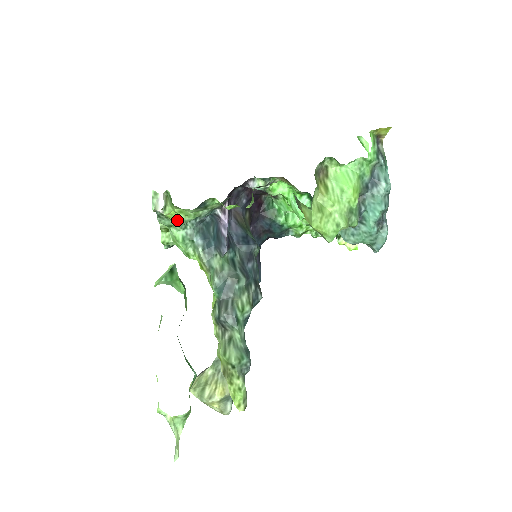
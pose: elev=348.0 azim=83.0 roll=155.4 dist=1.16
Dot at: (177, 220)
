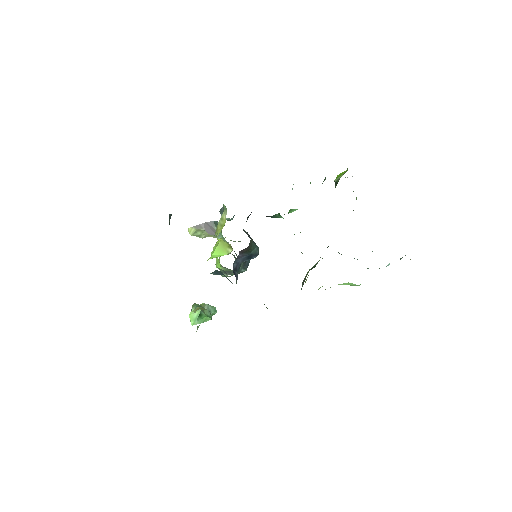
Dot at: occluded
